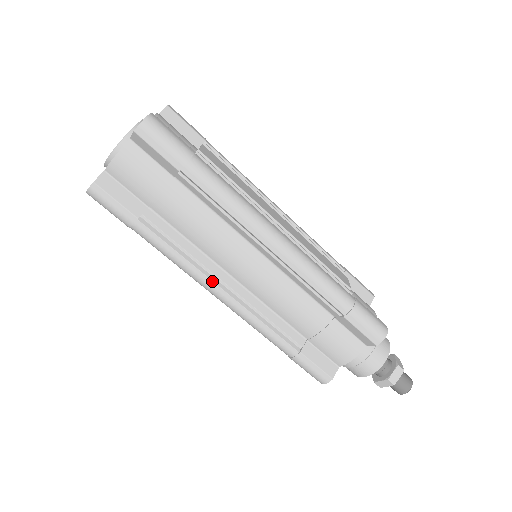
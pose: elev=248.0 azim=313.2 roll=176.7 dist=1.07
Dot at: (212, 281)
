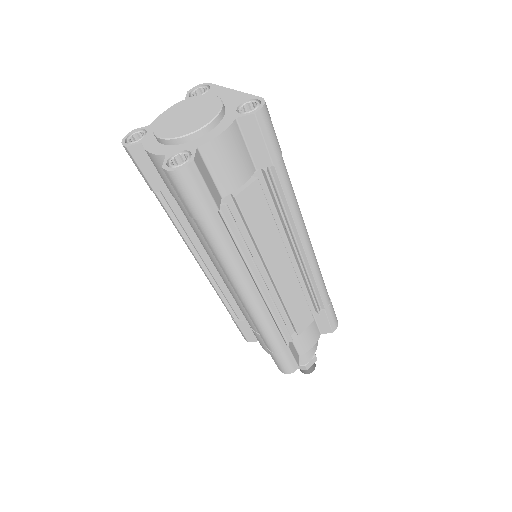
Dot at: (195, 257)
